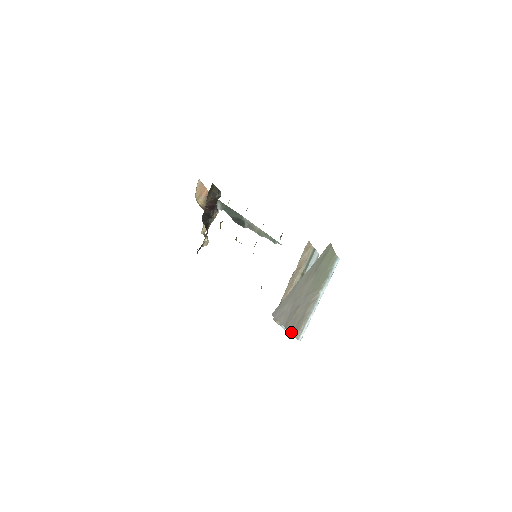
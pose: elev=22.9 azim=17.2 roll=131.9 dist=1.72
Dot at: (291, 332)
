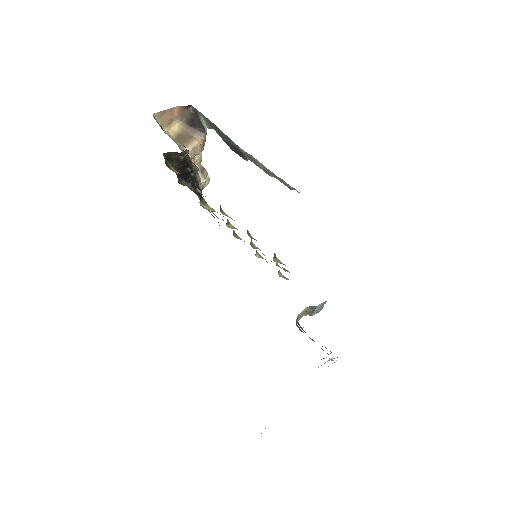
Dot at: occluded
